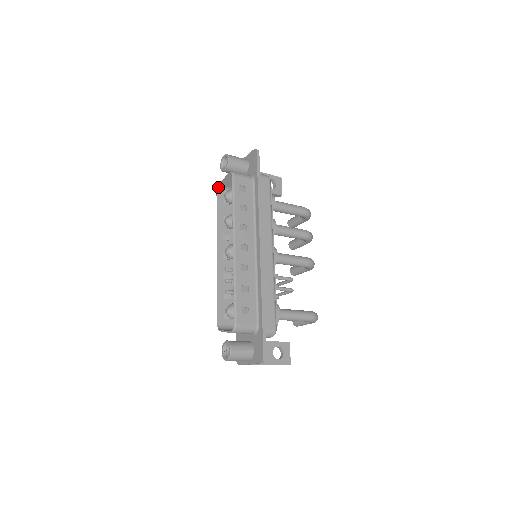
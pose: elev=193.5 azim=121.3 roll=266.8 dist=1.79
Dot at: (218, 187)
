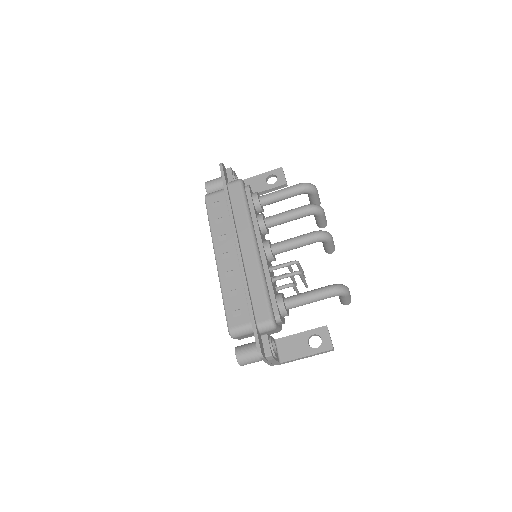
Dot at: occluded
